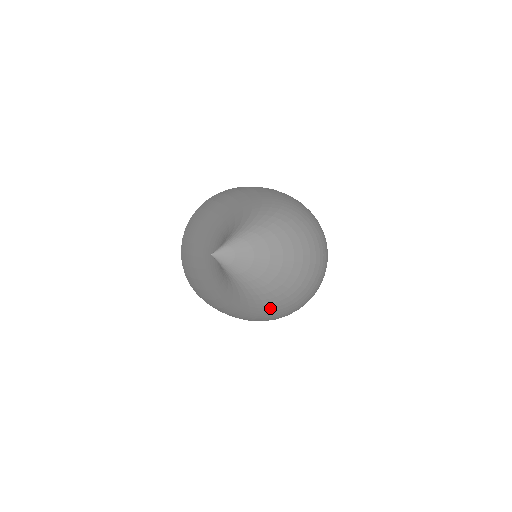
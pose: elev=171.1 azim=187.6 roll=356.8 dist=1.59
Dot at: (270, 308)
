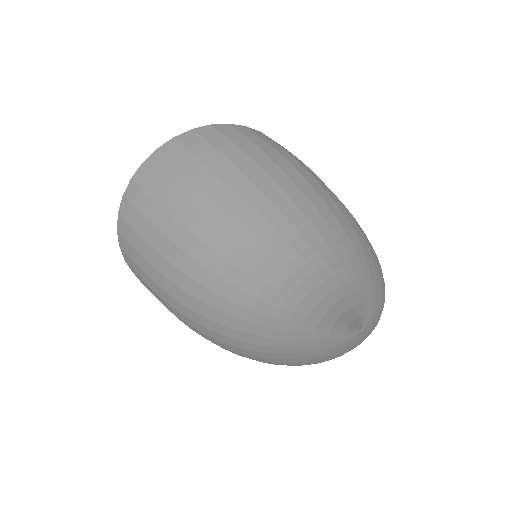
Dot at: (269, 362)
